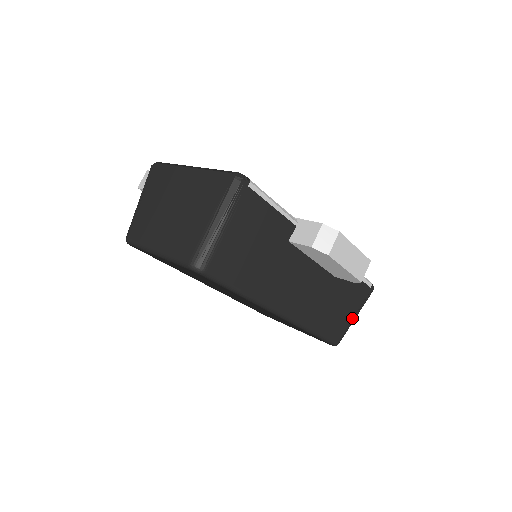
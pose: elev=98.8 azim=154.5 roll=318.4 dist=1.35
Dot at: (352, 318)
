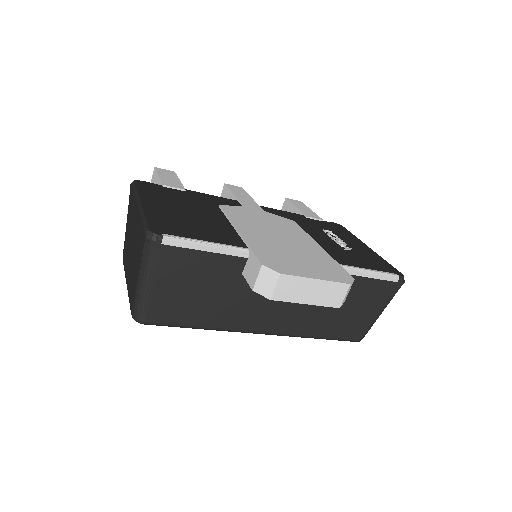
Dot at: (375, 315)
